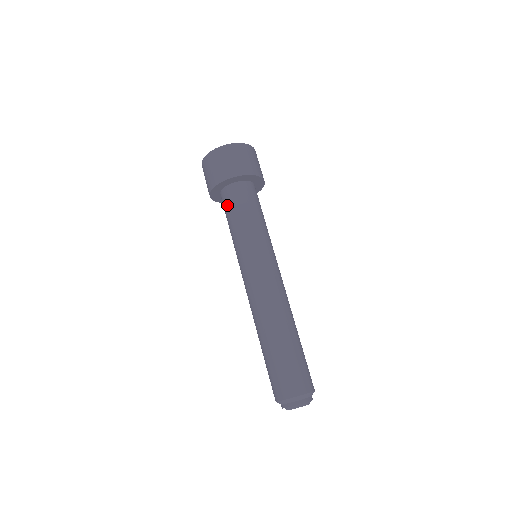
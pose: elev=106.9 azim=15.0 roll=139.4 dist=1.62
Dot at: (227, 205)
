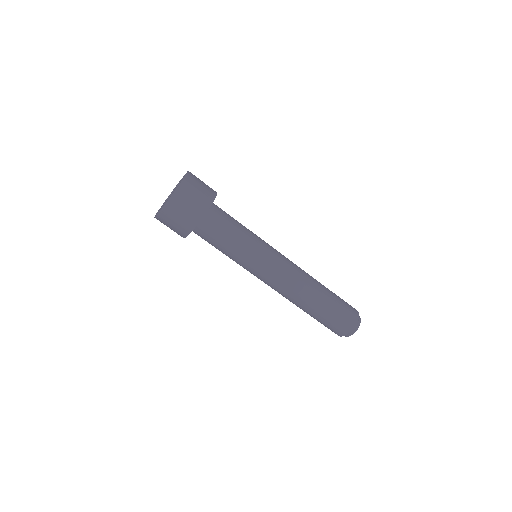
Dot at: (206, 240)
